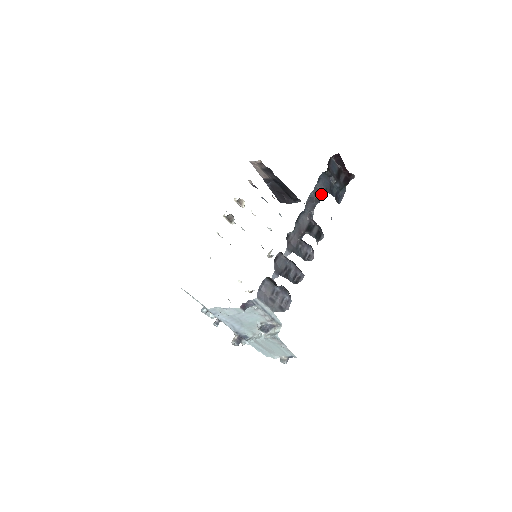
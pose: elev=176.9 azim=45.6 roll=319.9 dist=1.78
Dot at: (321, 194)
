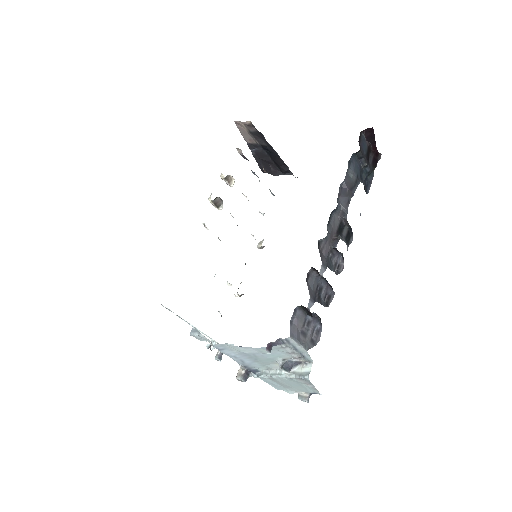
Dot at: (353, 184)
